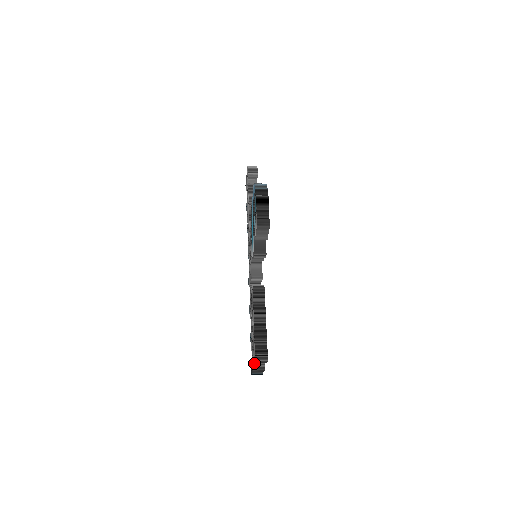
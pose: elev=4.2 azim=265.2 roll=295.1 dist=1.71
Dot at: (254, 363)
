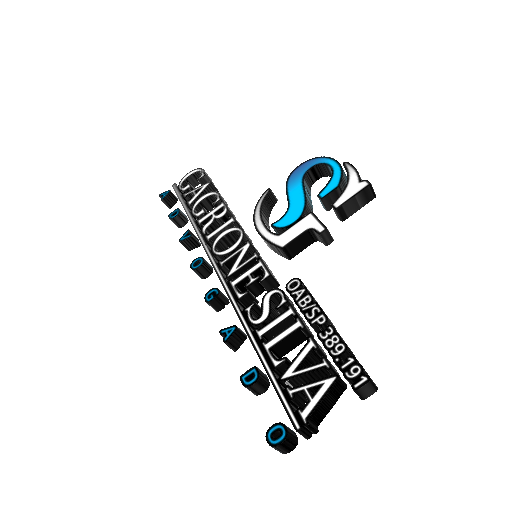
Dot at: (319, 405)
